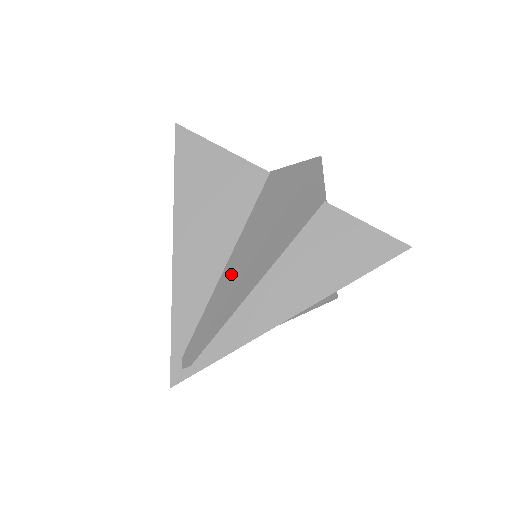
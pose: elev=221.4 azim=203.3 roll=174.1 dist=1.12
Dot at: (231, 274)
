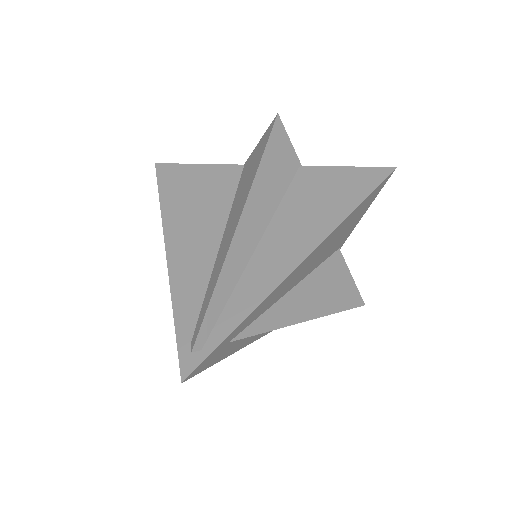
Dot at: (225, 244)
